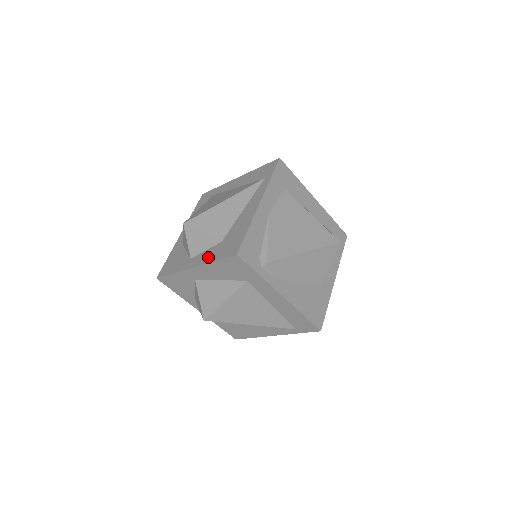
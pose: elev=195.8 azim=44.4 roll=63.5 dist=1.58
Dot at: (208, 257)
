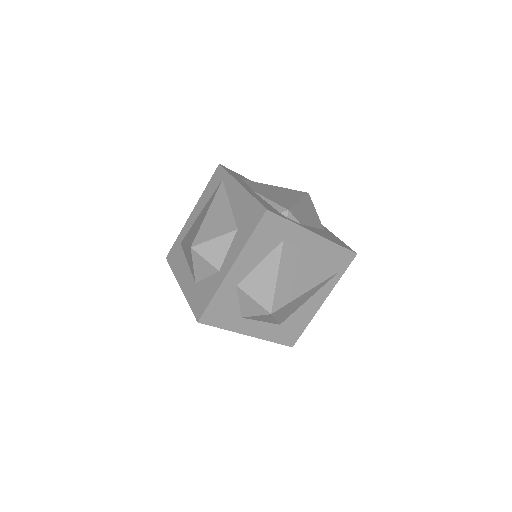
Dot at: (238, 246)
